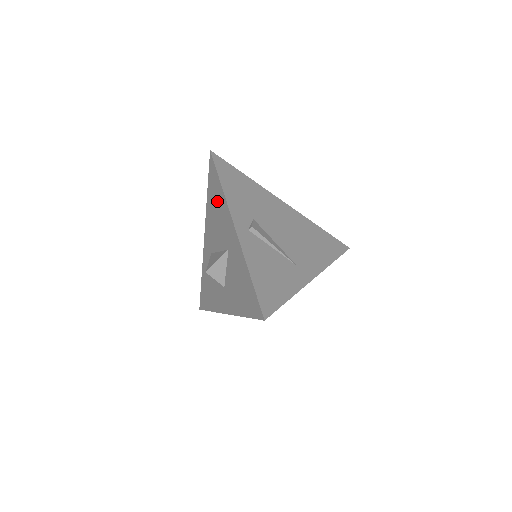
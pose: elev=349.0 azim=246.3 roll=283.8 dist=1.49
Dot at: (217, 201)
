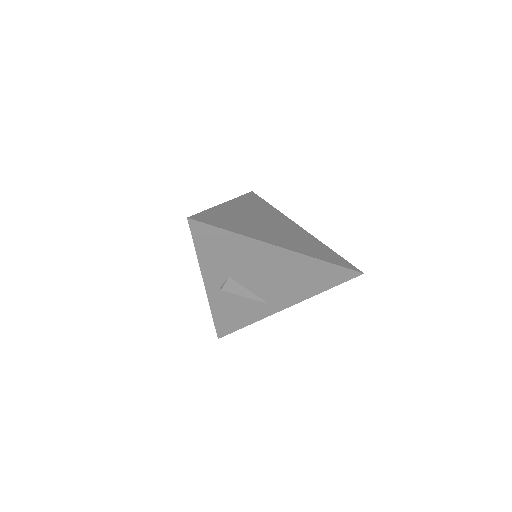
Dot at: occluded
